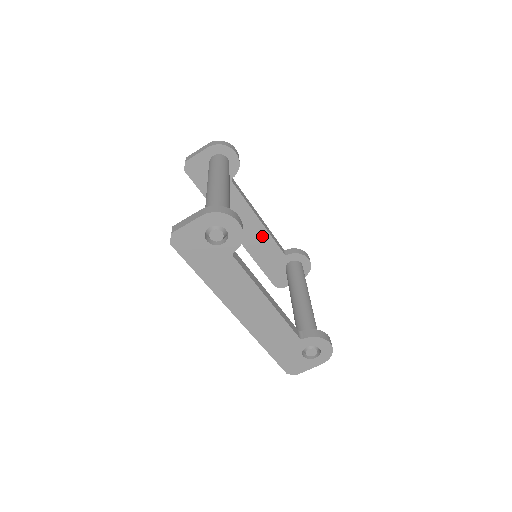
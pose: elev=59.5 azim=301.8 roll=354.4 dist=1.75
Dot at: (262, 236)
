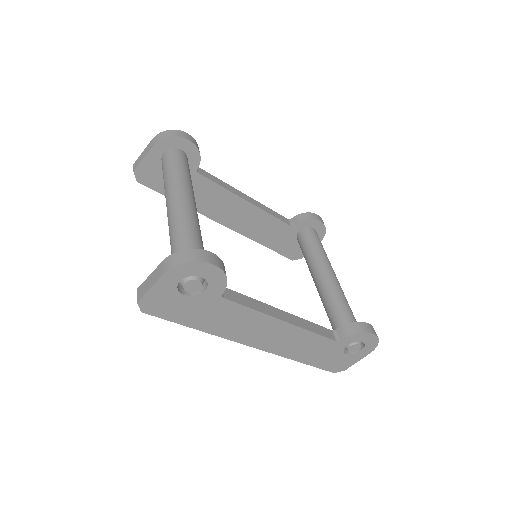
Dot at: (257, 217)
